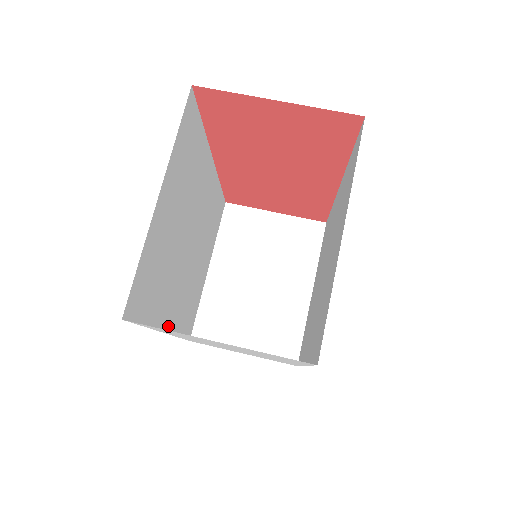
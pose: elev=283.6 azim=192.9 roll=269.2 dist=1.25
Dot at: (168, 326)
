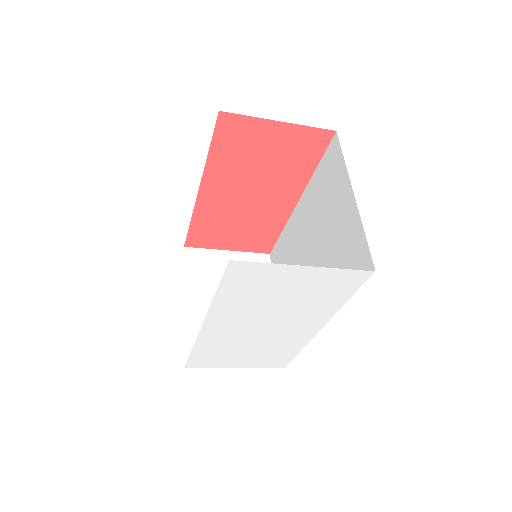
Dot at: occluded
